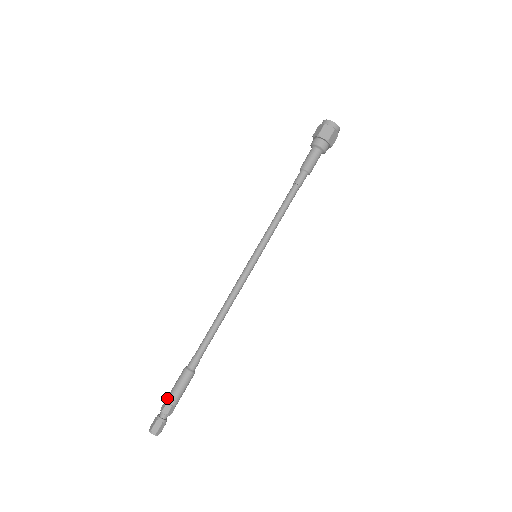
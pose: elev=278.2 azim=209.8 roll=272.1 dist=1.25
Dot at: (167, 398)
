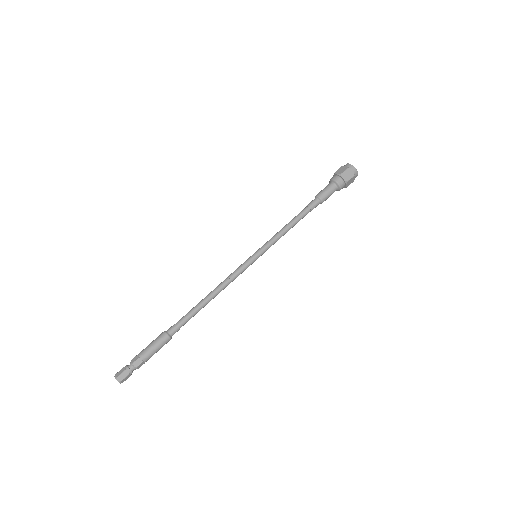
Dot at: (140, 353)
